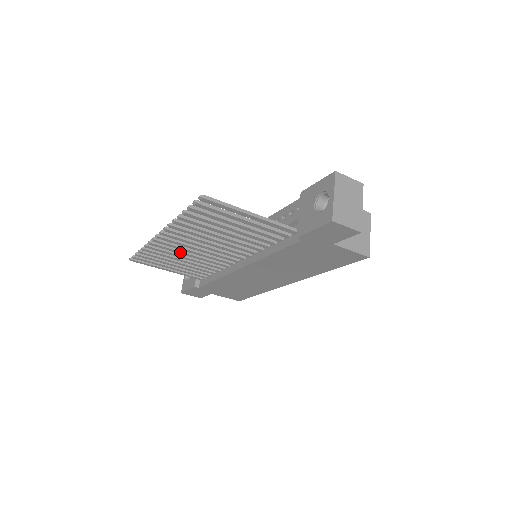
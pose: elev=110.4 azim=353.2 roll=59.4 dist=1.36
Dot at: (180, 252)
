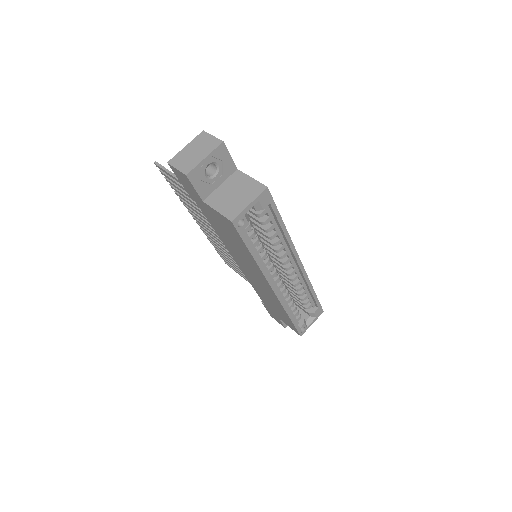
Dot at: (219, 245)
